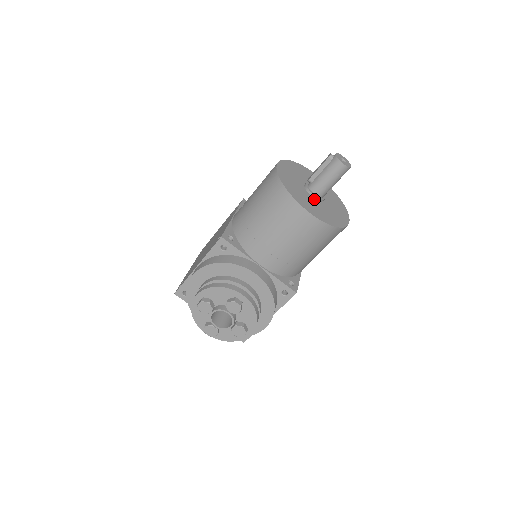
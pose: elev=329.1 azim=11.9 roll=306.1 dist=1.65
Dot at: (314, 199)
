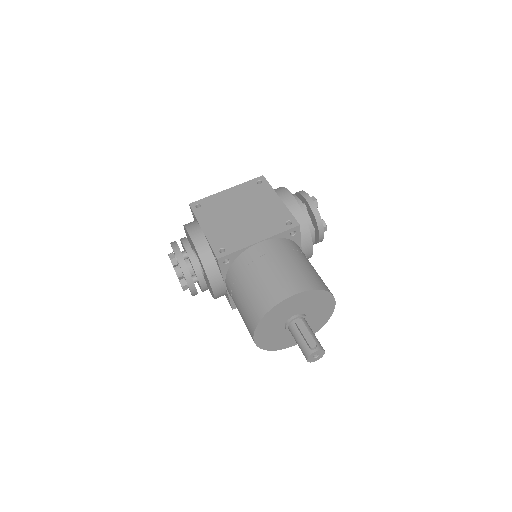
Dot at: (283, 328)
